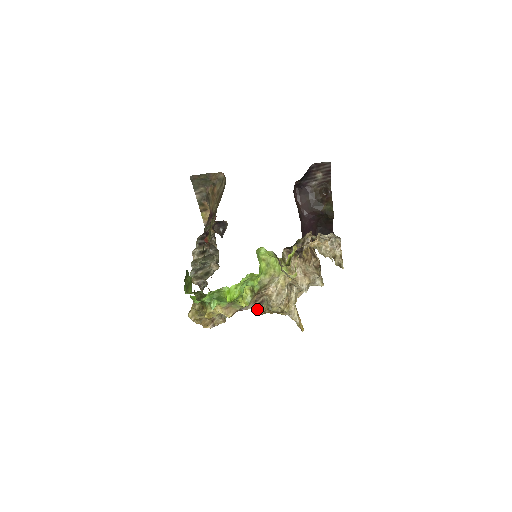
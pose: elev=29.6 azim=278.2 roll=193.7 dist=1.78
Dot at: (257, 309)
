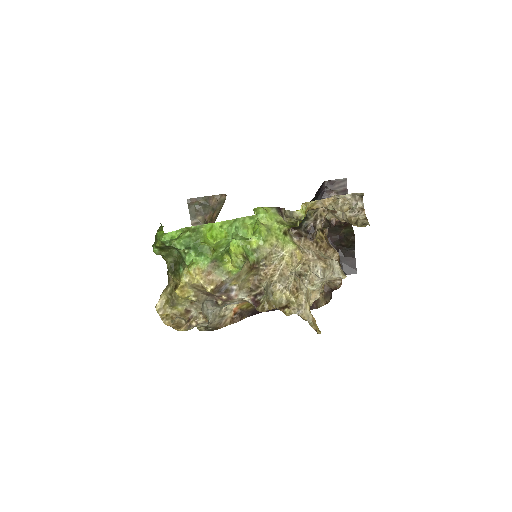
Dot at: (253, 303)
